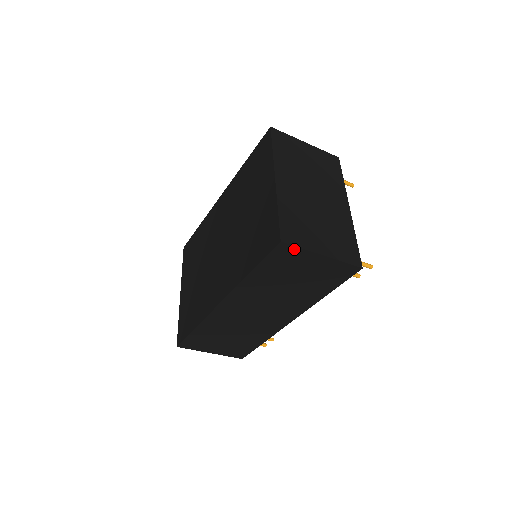
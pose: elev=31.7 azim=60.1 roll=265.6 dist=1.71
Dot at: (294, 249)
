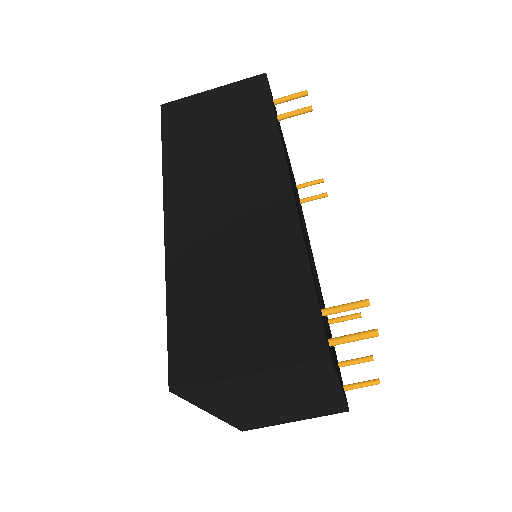
Dot at: (179, 103)
